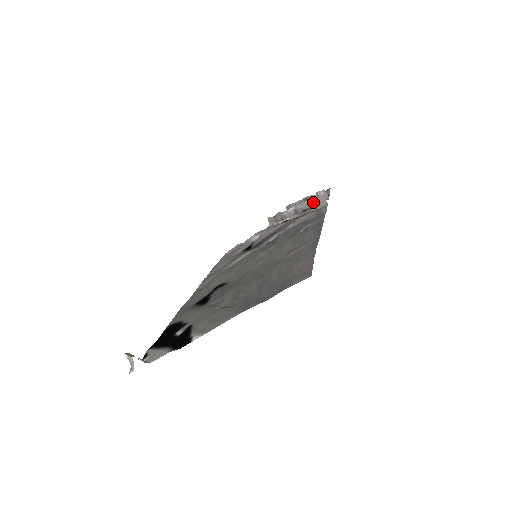
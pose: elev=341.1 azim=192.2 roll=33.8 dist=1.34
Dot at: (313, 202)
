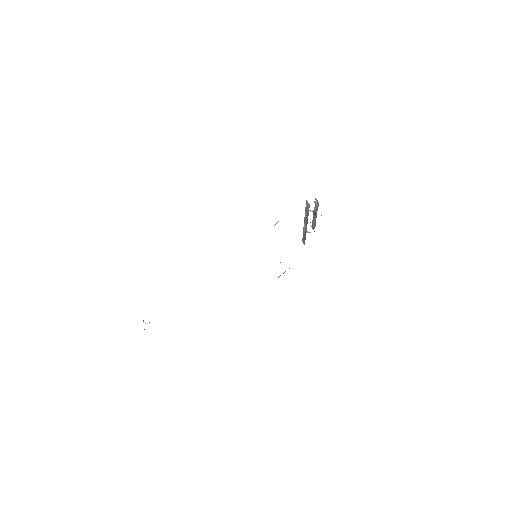
Dot at: (306, 210)
